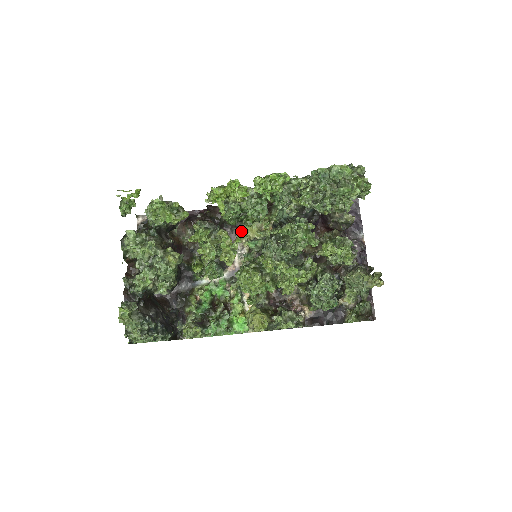
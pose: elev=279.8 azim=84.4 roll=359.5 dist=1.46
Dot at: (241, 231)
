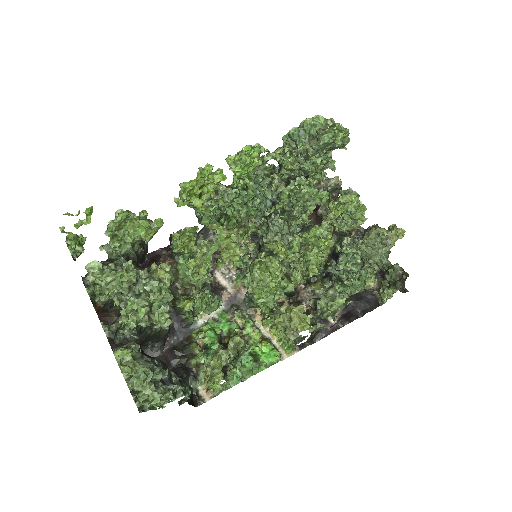
Dot at: (219, 254)
